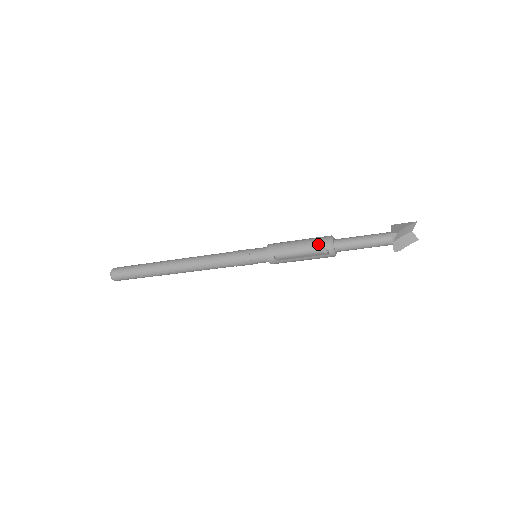
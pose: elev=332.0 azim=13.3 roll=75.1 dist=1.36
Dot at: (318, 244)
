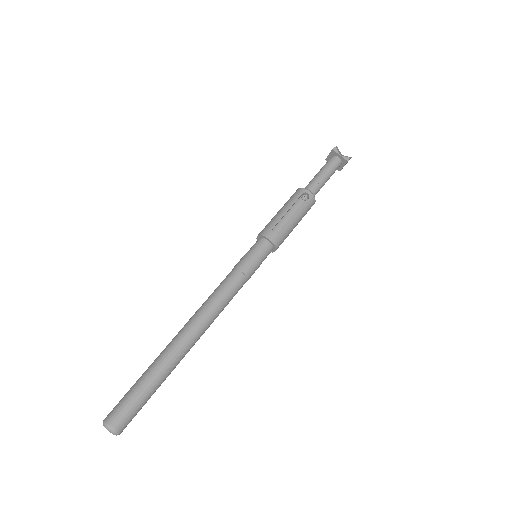
Dot at: (295, 196)
